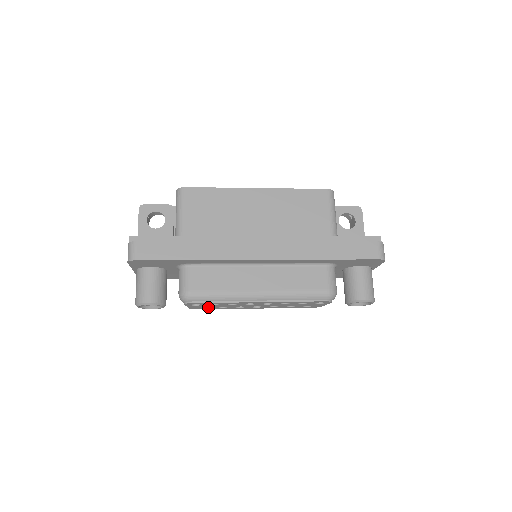
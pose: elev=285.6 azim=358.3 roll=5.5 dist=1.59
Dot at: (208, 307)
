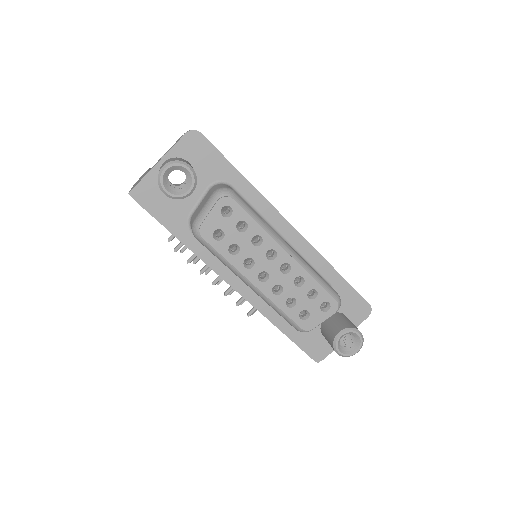
Dot at: (219, 239)
